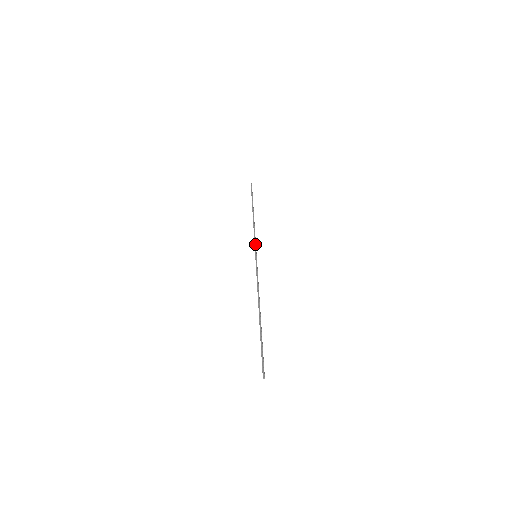
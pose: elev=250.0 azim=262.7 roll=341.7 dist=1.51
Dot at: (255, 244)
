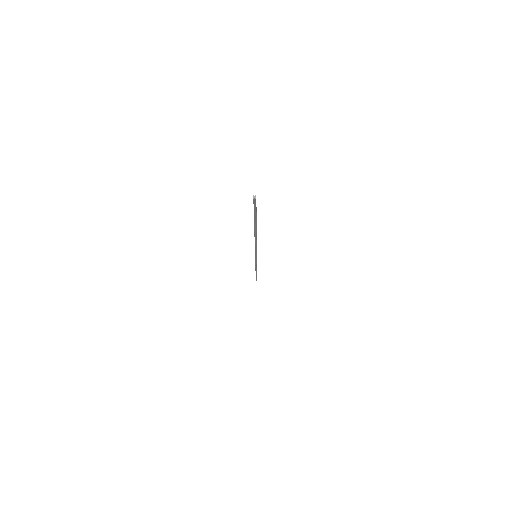
Dot at: occluded
